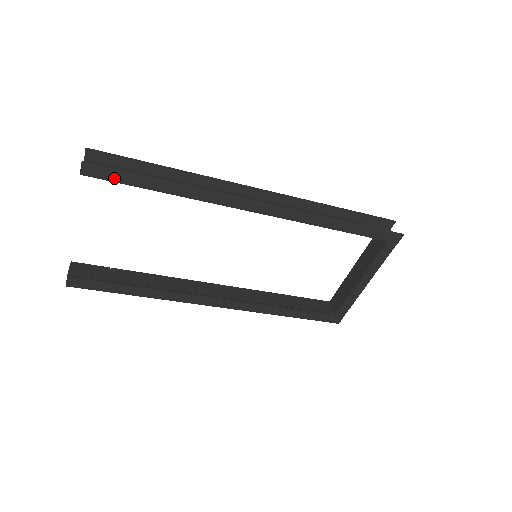
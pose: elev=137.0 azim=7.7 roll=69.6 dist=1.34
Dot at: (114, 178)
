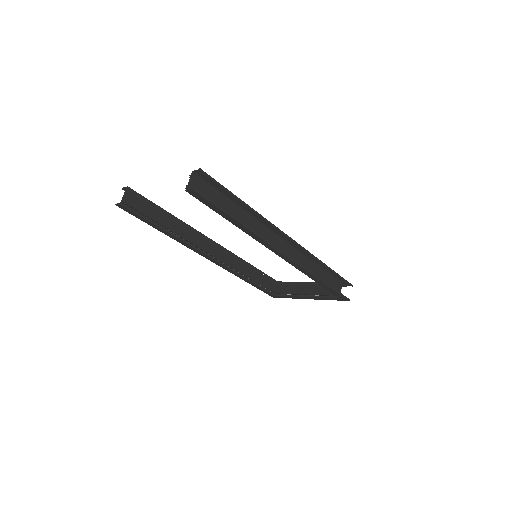
Dot at: (206, 203)
